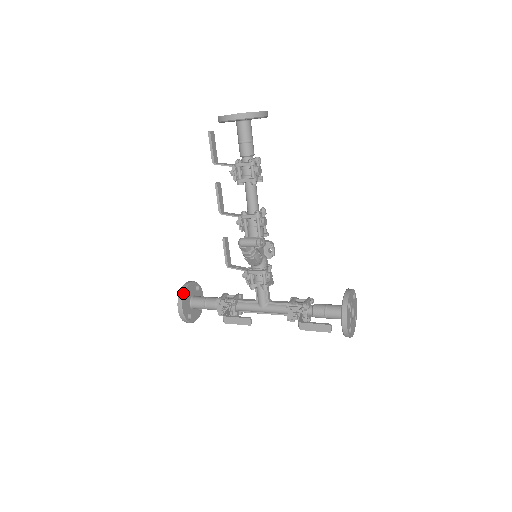
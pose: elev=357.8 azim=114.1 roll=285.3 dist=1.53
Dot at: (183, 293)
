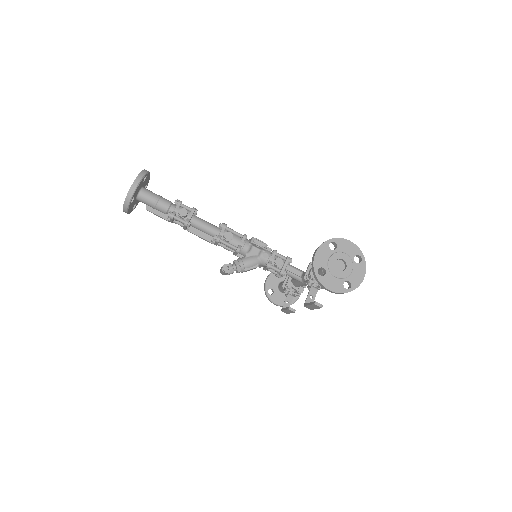
Dot at: (266, 292)
